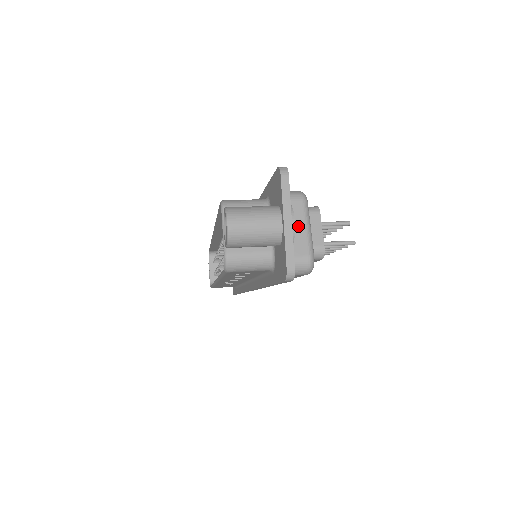
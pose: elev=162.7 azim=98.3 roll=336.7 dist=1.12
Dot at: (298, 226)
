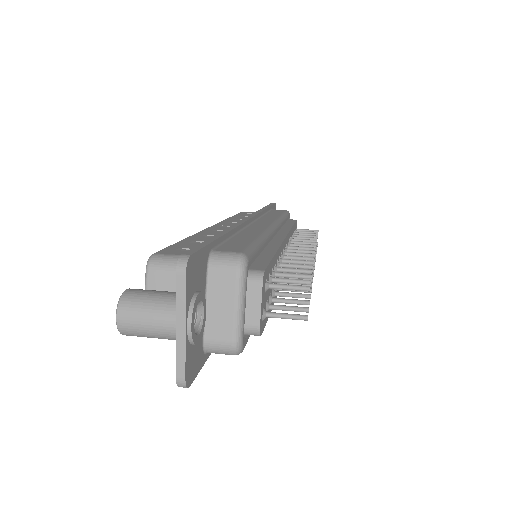
Dot at: (226, 304)
